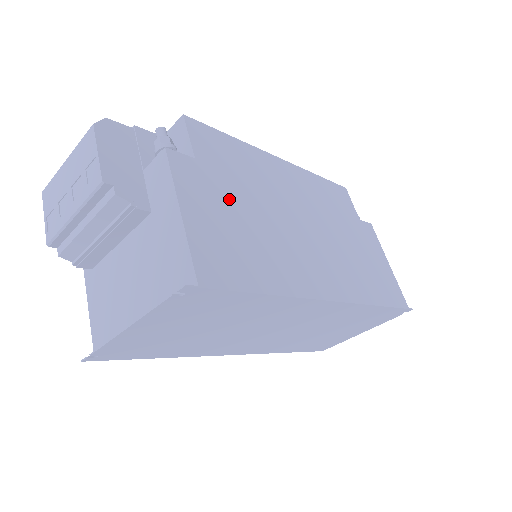
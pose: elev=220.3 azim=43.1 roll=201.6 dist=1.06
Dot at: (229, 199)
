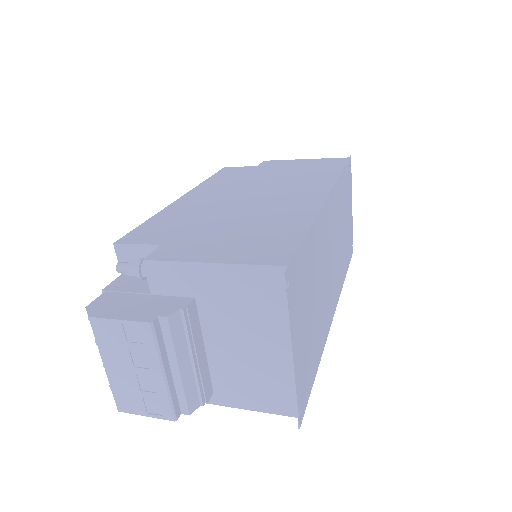
Dot at: (210, 233)
